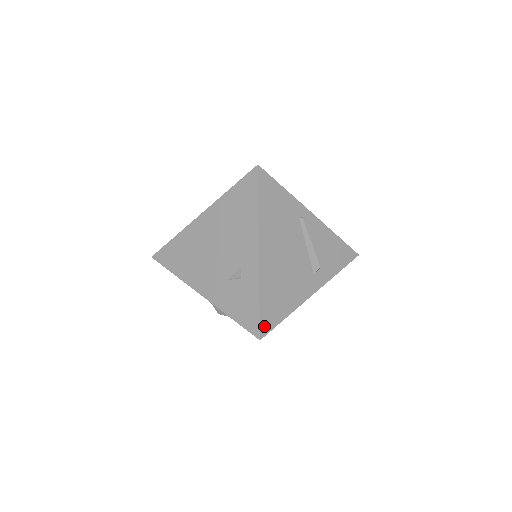
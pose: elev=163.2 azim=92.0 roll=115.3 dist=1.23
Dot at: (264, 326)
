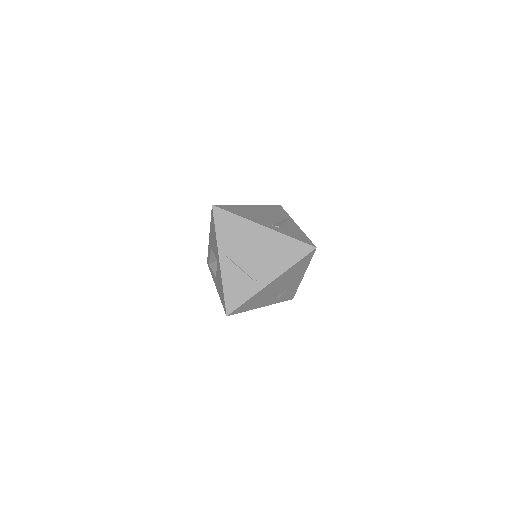
Dot at: (220, 206)
